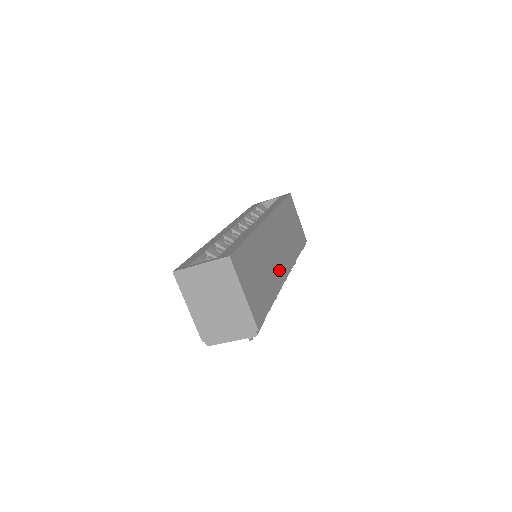
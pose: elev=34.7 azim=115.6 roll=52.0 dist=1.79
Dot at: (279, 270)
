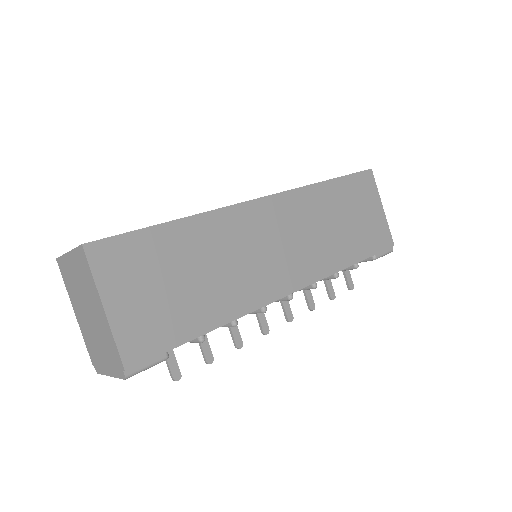
Dot at: (263, 282)
